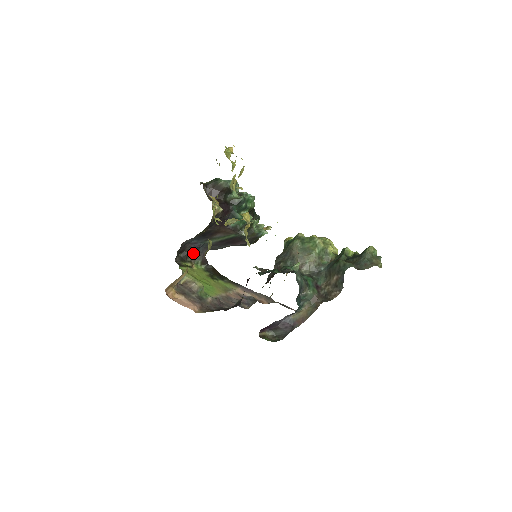
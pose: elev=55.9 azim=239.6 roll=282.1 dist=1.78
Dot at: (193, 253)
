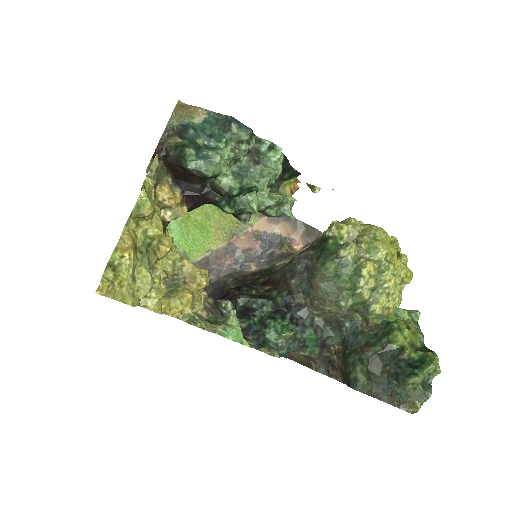
Dot at: occluded
